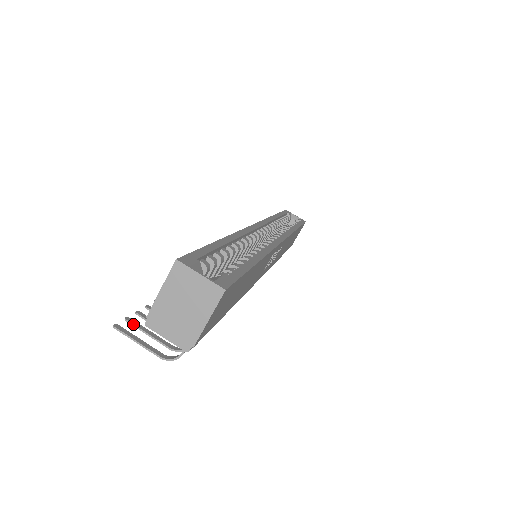
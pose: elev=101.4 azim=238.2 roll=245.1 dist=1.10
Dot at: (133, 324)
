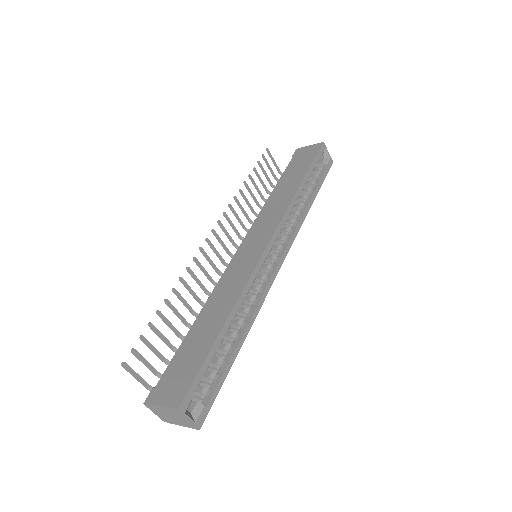
Dot at: (135, 356)
